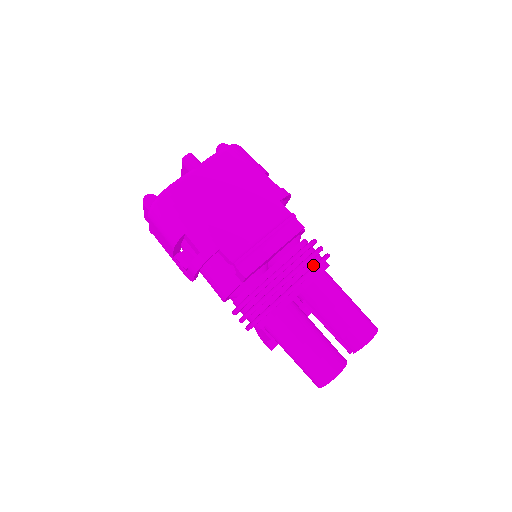
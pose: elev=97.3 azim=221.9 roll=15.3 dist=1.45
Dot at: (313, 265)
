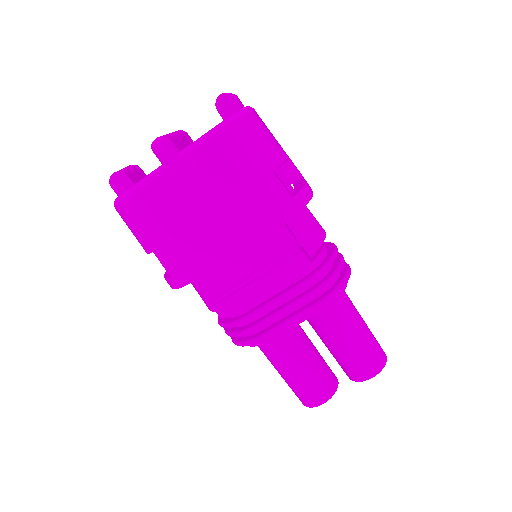
Dot at: (317, 300)
